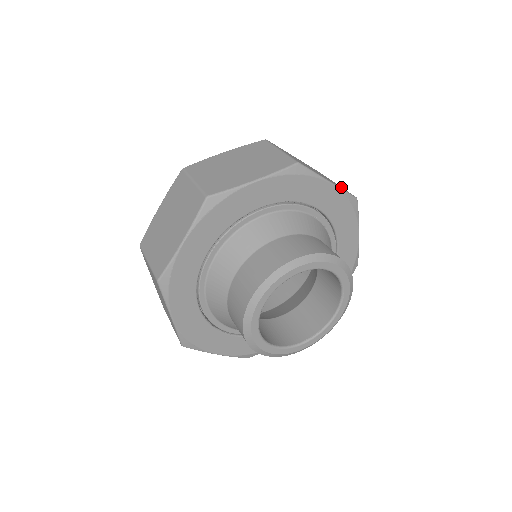
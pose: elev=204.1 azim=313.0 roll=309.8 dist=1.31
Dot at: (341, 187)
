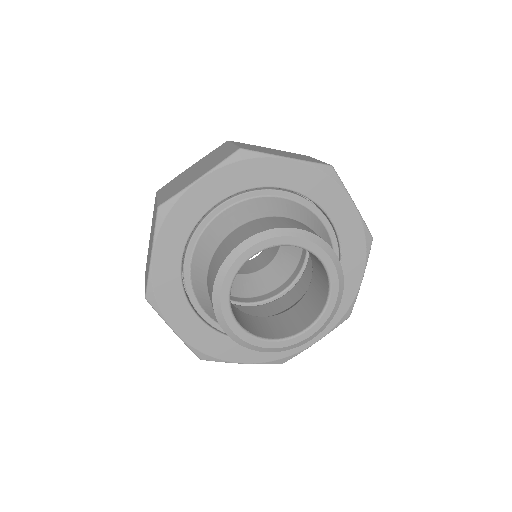
Dot at: occluded
